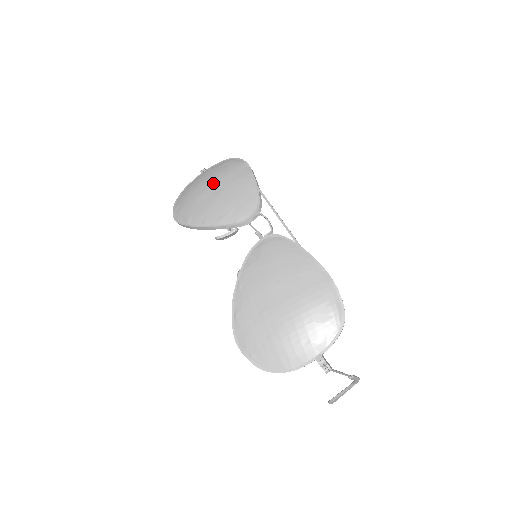
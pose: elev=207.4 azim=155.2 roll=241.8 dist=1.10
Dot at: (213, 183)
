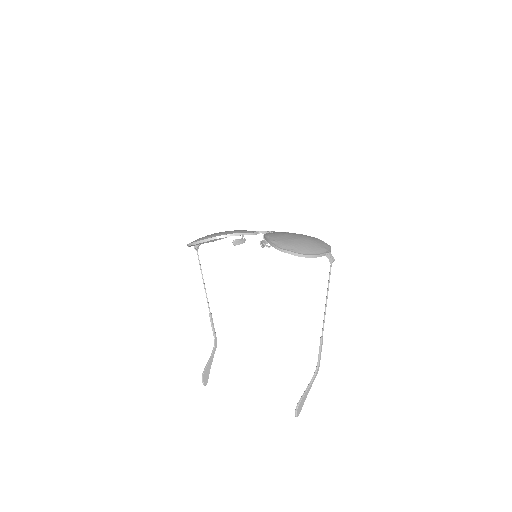
Dot at: occluded
